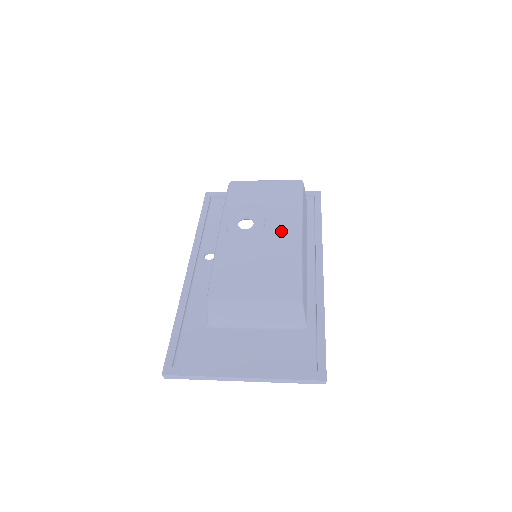
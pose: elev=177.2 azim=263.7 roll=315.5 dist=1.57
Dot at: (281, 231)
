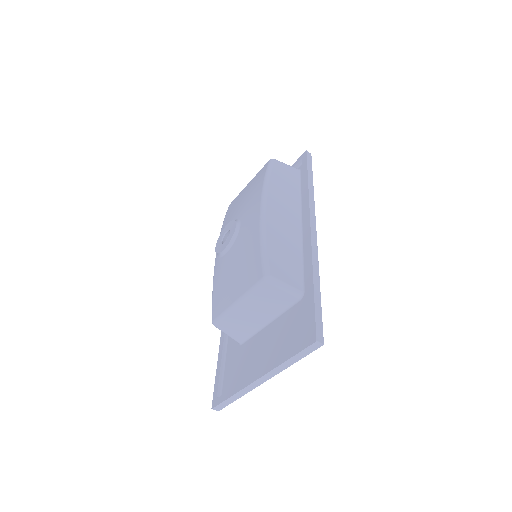
Dot at: (248, 222)
